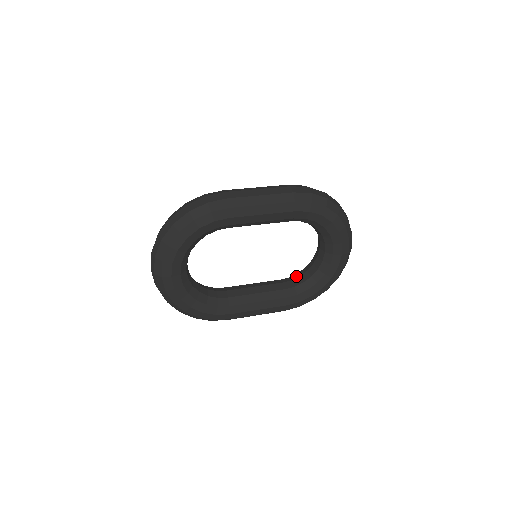
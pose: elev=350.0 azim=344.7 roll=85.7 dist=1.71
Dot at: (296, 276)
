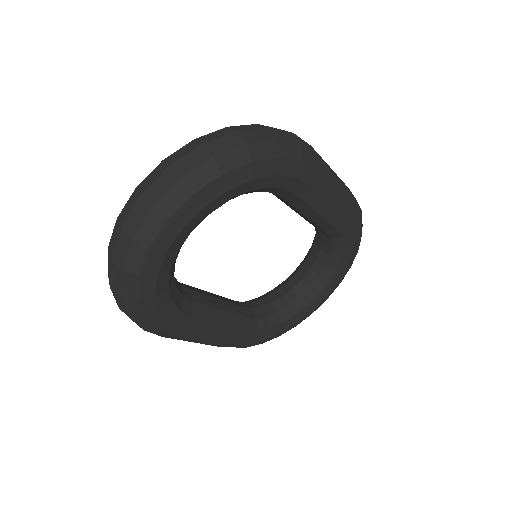
Dot at: (256, 304)
